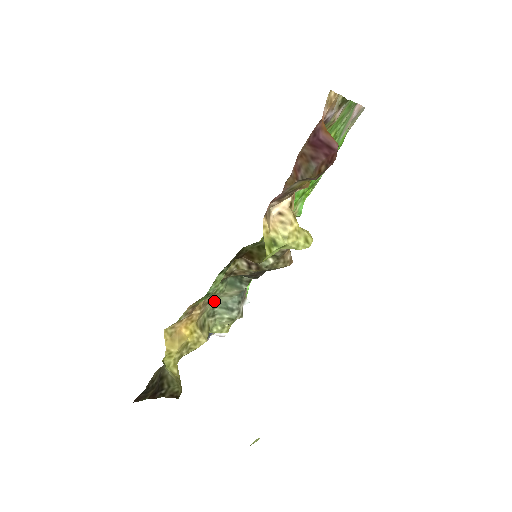
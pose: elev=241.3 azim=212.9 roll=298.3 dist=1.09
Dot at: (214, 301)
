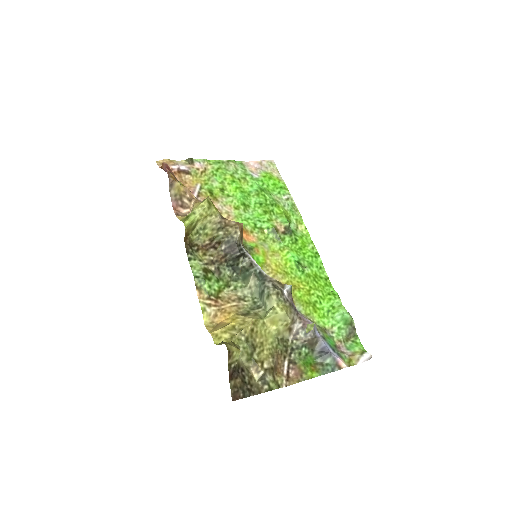
Dot at: (251, 300)
